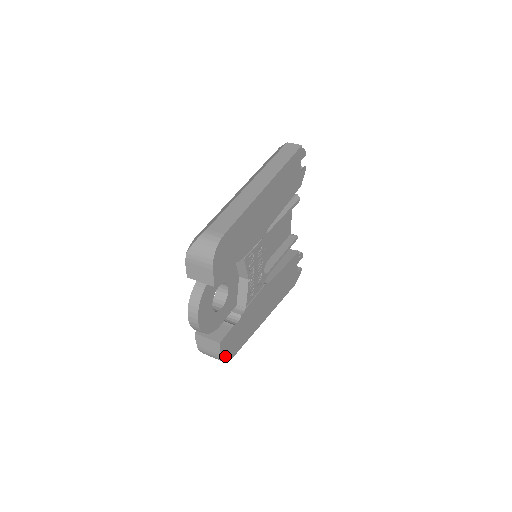
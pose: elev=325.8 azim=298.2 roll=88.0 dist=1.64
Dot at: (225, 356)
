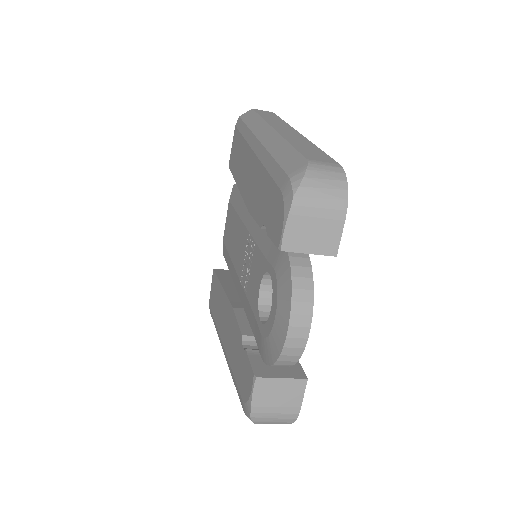
Dot at: occluded
